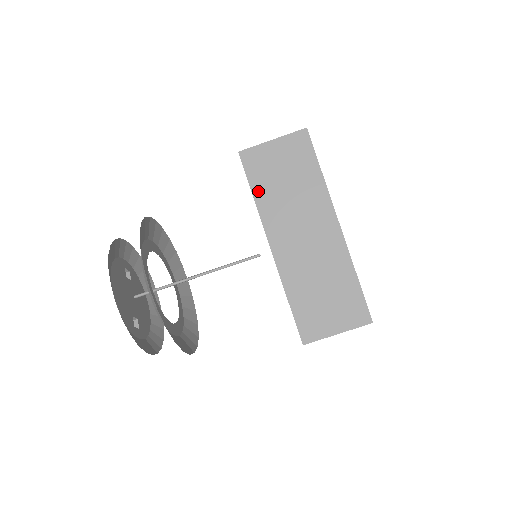
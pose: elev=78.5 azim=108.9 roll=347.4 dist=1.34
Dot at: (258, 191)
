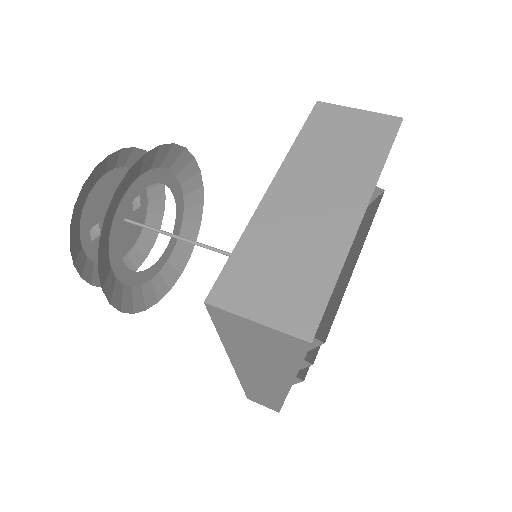
Dot at: (305, 137)
